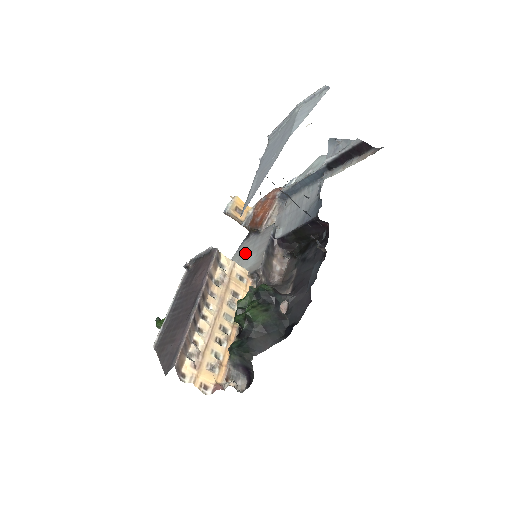
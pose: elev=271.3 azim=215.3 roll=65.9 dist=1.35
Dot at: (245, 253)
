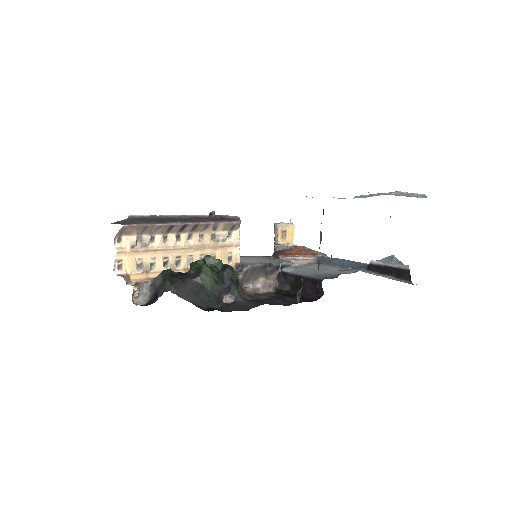
Dot at: (253, 258)
